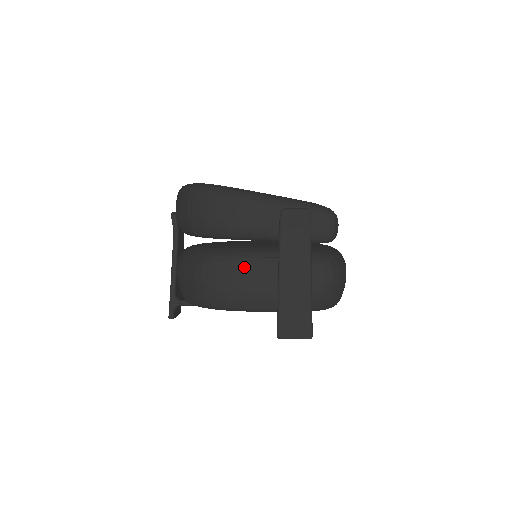
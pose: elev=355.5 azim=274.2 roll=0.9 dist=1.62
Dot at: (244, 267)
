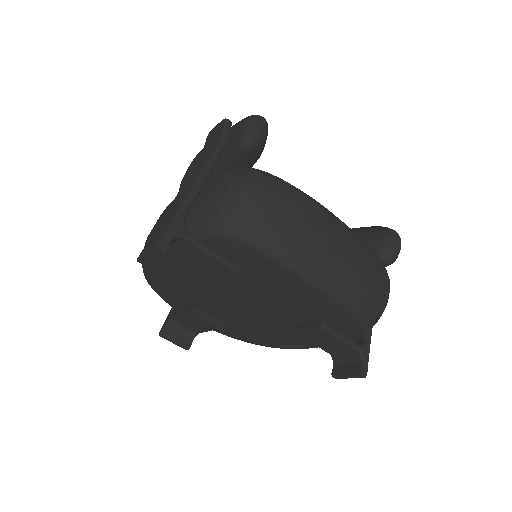
Dot at: (168, 207)
